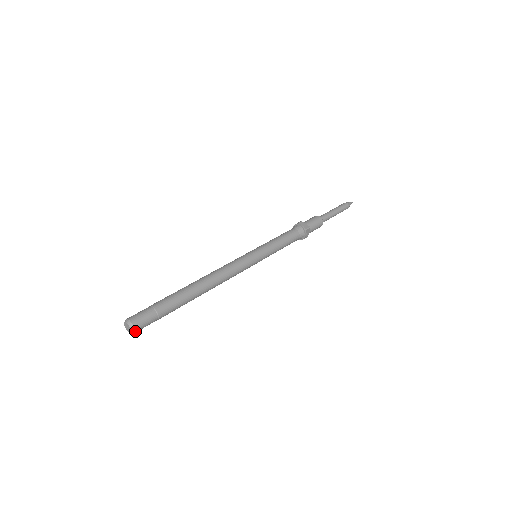
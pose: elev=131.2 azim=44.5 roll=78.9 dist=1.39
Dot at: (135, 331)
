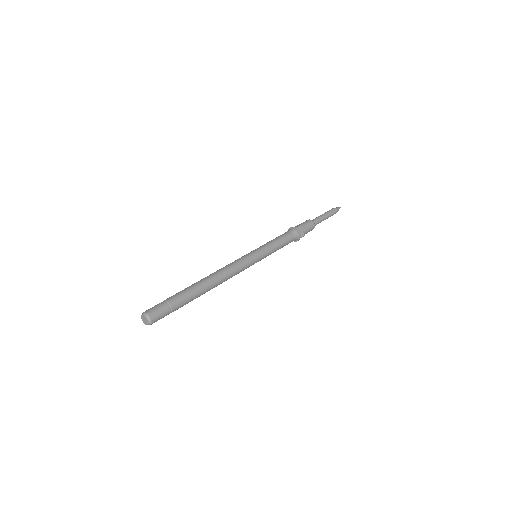
Dot at: (150, 324)
